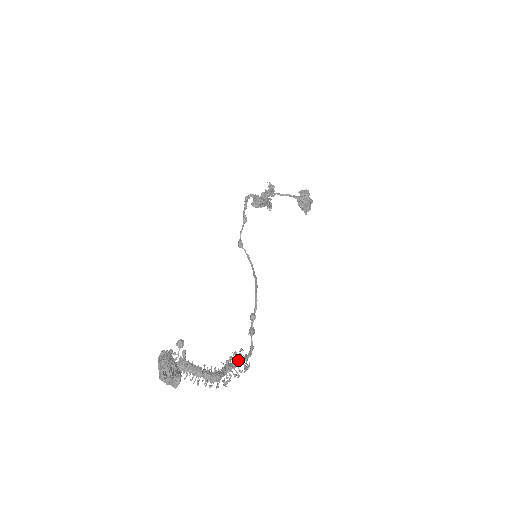
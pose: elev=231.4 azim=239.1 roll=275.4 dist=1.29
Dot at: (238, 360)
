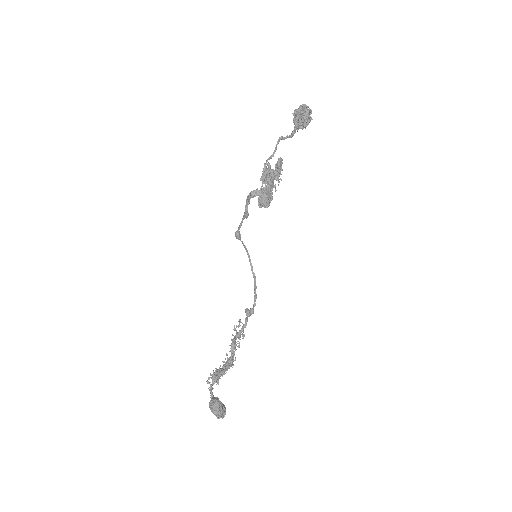
Dot at: (239, 336)
